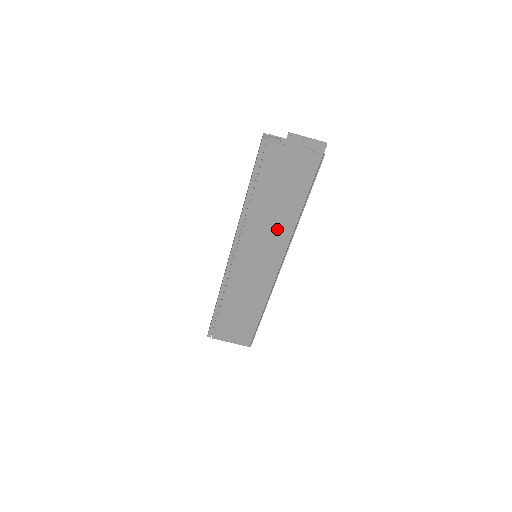
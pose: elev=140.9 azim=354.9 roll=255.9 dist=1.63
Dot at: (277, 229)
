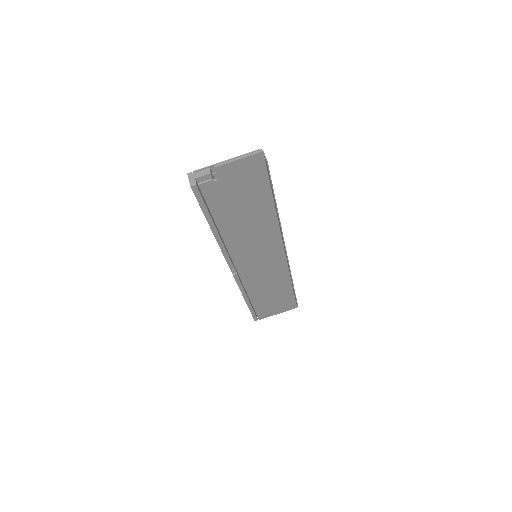
Dot at: (262, 234)
